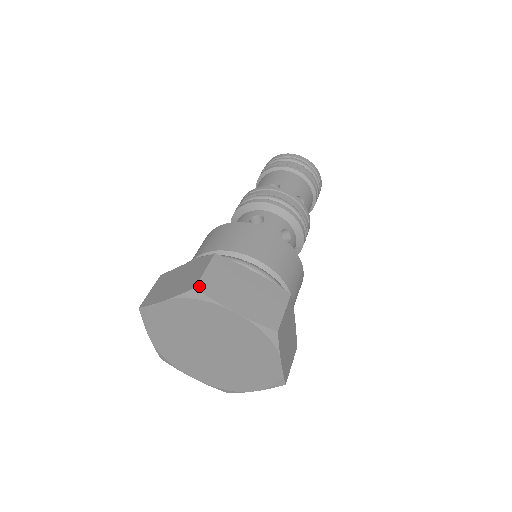
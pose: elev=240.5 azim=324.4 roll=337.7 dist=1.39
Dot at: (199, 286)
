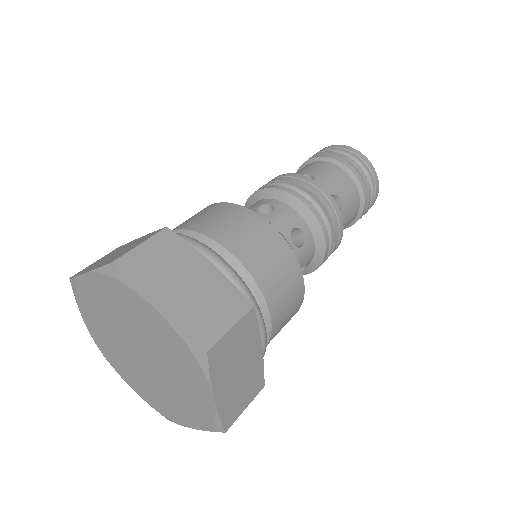
Dot at: (120, 261)
